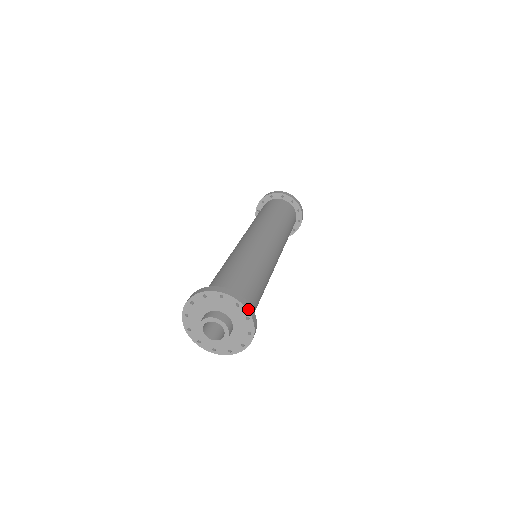
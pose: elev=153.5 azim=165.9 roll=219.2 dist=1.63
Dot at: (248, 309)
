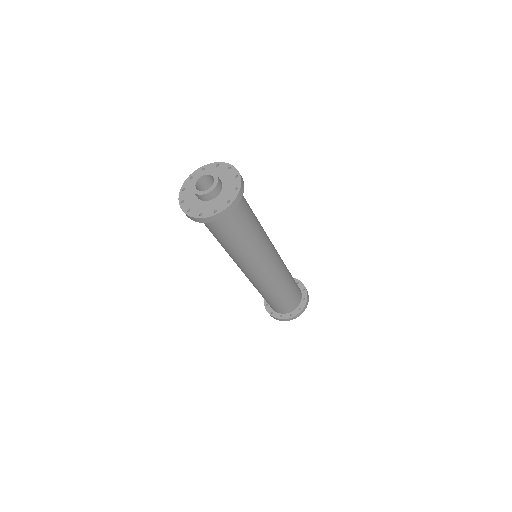
Dot at: (227, 164)
